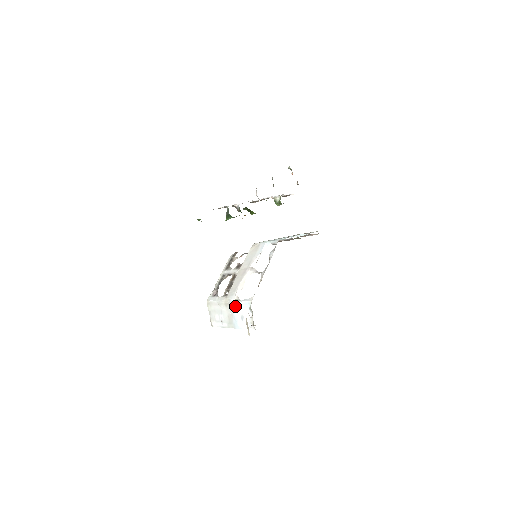
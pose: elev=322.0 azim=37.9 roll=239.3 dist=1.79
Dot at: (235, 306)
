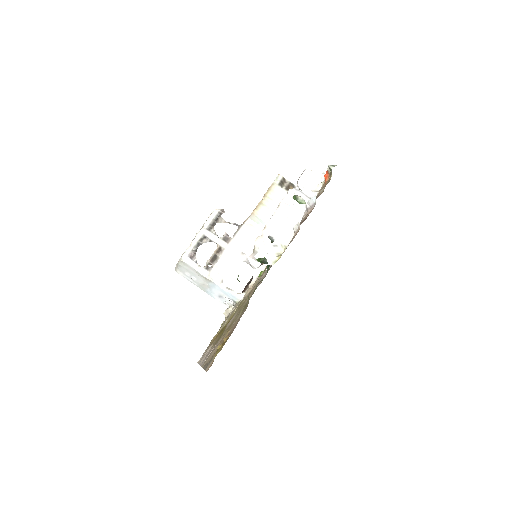
Dot at: (218, 288)
